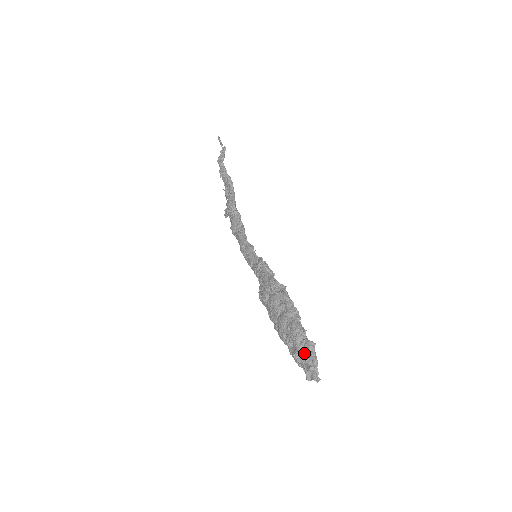
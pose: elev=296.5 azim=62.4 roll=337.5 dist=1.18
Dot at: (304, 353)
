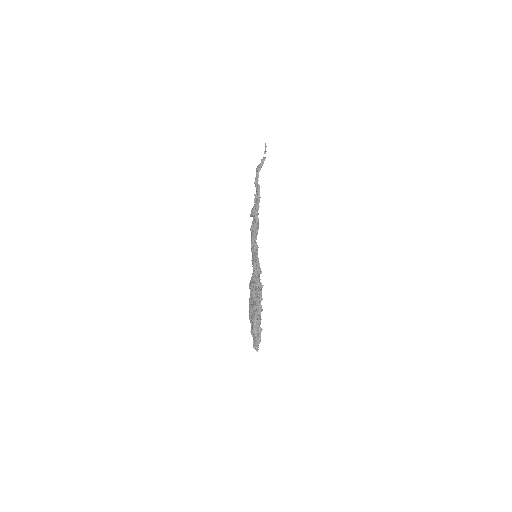
Dot at: (255, 333)
